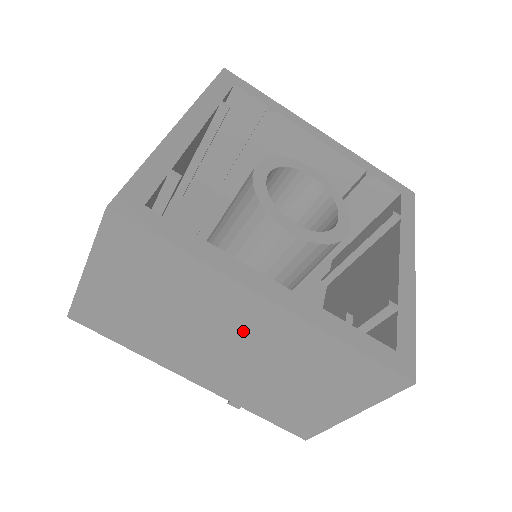
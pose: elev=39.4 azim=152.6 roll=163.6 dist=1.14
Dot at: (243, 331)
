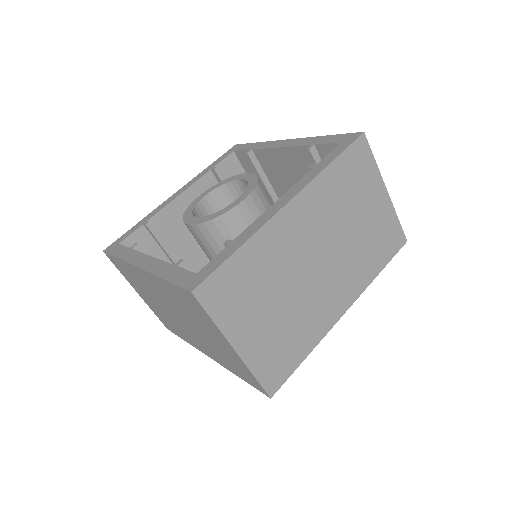
Dot at: (162, 297)
